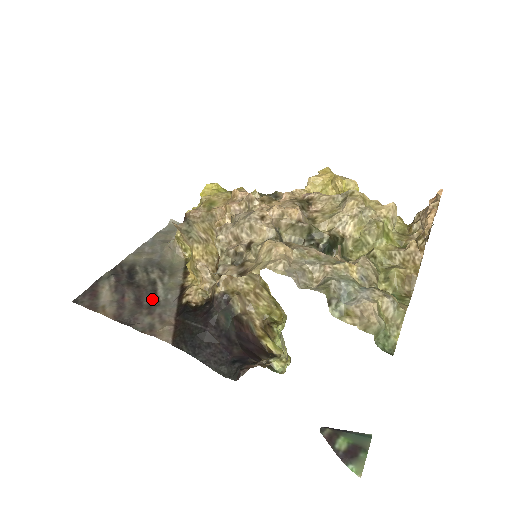
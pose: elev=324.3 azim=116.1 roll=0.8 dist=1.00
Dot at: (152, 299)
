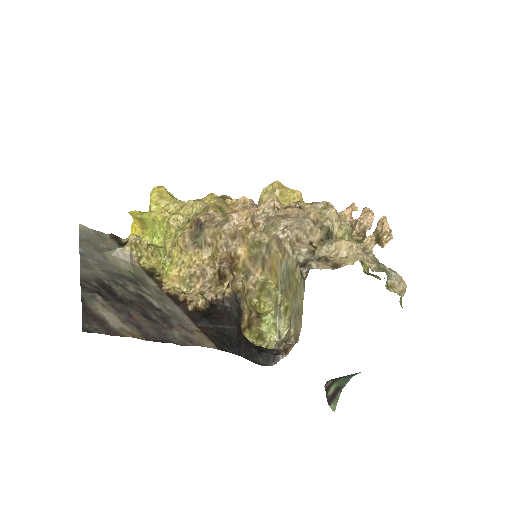
Dot at: (157, 312)
